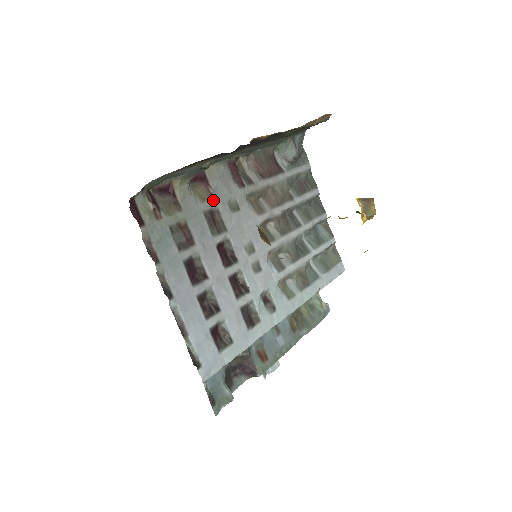
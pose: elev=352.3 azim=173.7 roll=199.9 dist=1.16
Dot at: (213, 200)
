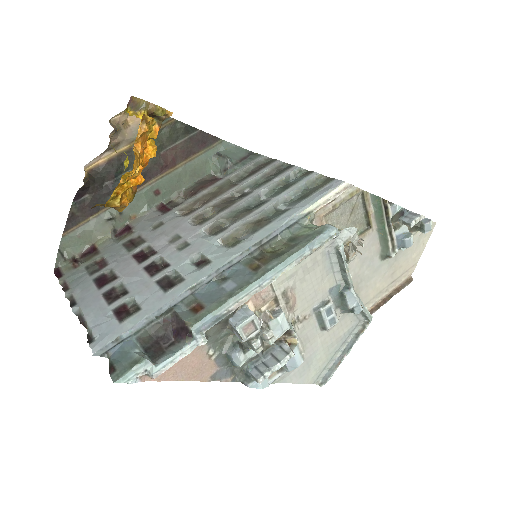
Dot at: (134, 234)
